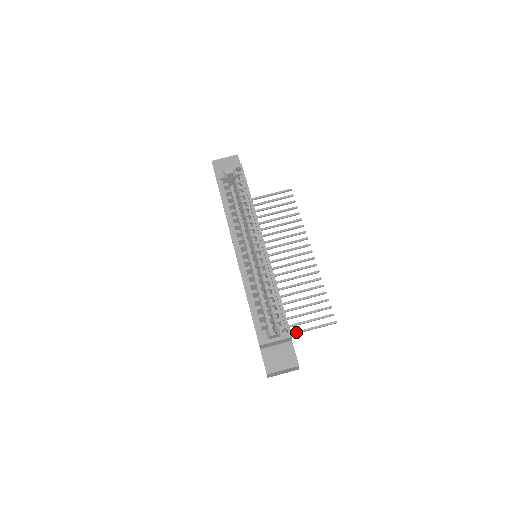
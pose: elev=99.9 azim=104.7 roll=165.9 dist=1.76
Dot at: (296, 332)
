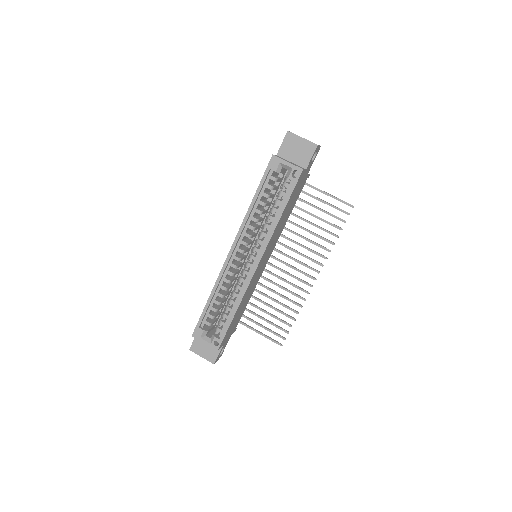
Dot at: (247, 326)
